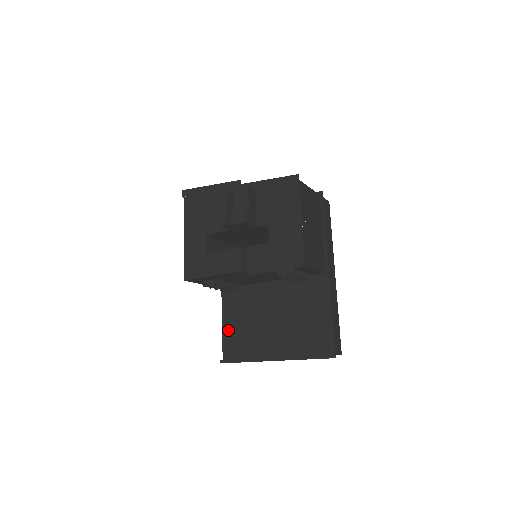
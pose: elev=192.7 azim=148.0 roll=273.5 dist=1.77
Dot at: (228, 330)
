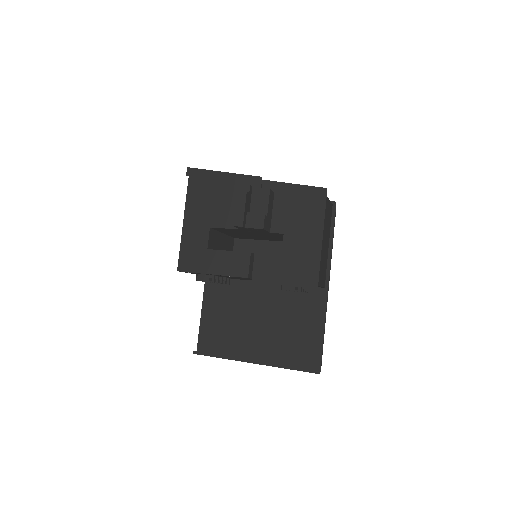
Dot at: (207, 321)
